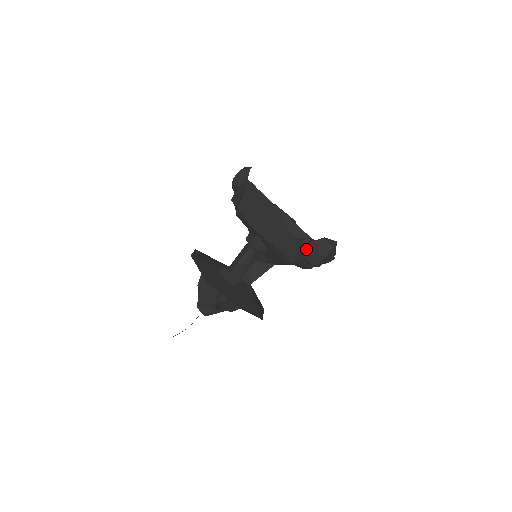
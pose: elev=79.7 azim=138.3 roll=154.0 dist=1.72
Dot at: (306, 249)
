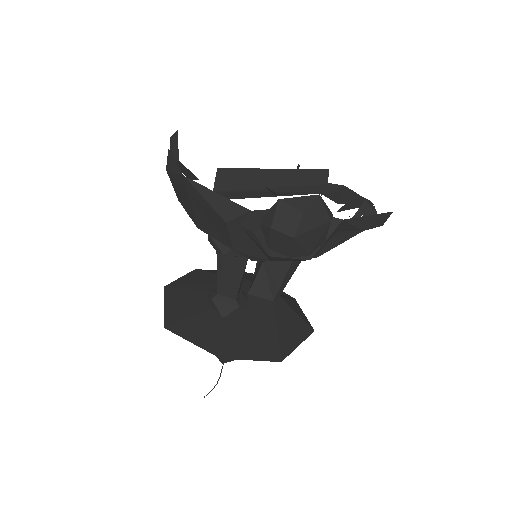
Dot at: (262, 232)
